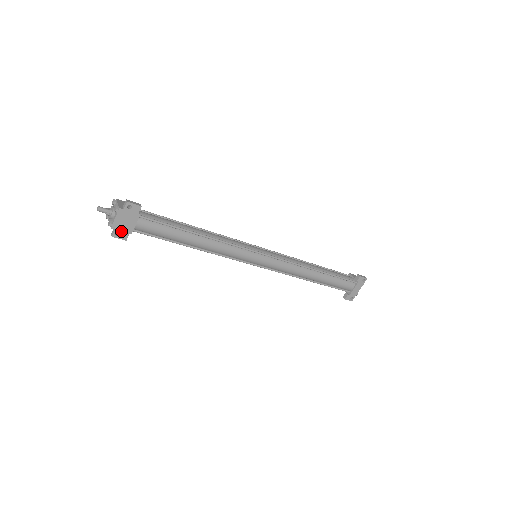
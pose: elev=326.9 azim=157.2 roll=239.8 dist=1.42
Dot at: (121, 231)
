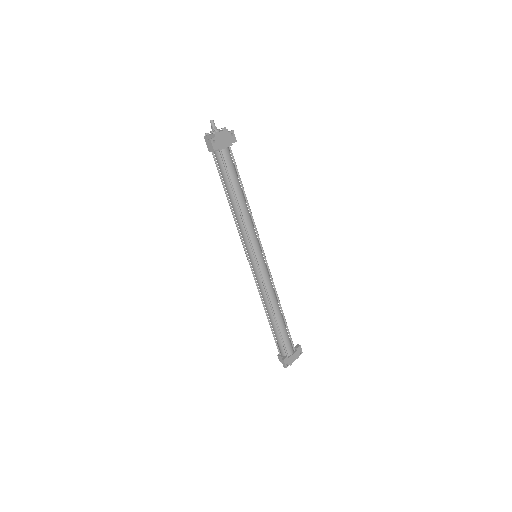
Dot at: (217, 142)
